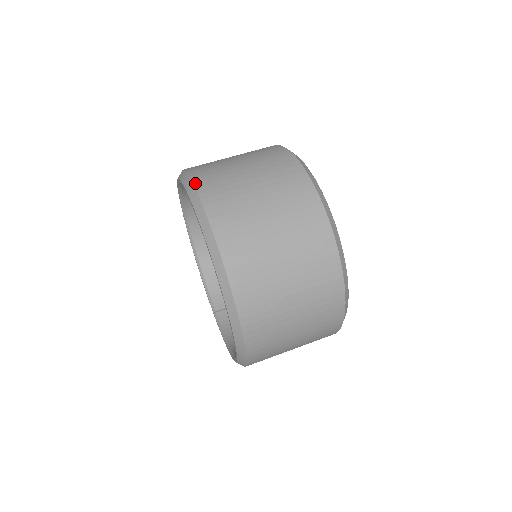
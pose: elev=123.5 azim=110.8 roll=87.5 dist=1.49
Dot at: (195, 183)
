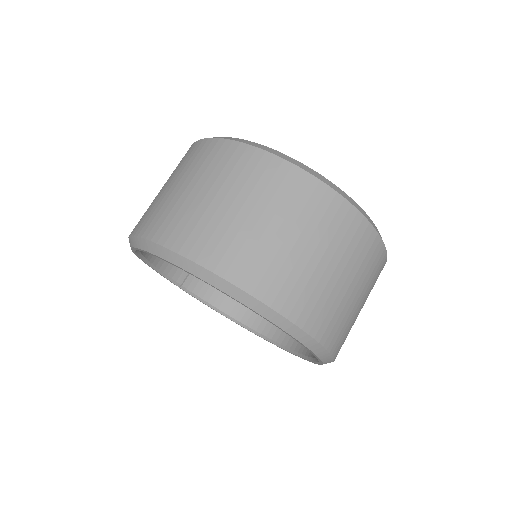
Dot at: (288, 317)
